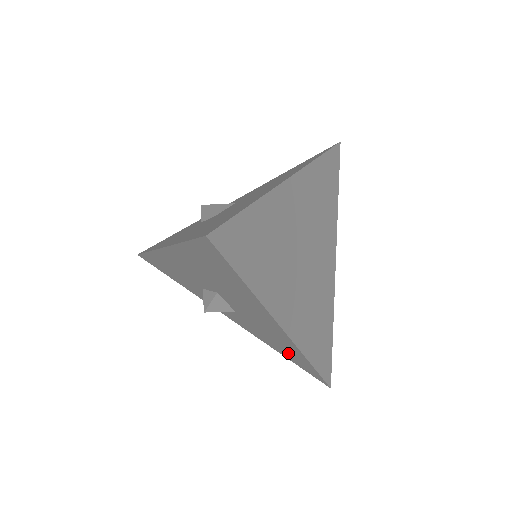
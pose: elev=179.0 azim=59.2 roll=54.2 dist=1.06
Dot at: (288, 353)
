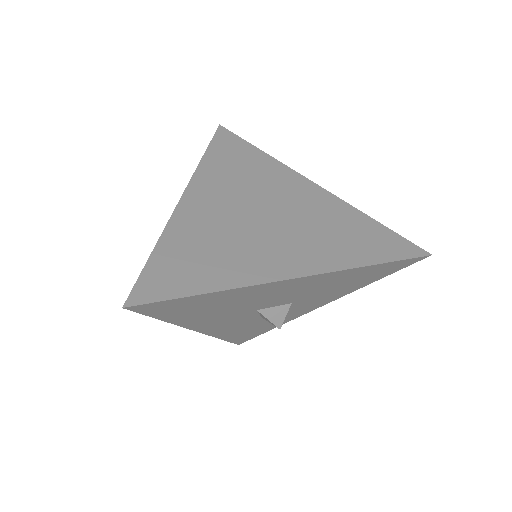
Dot at: (361, 278)
